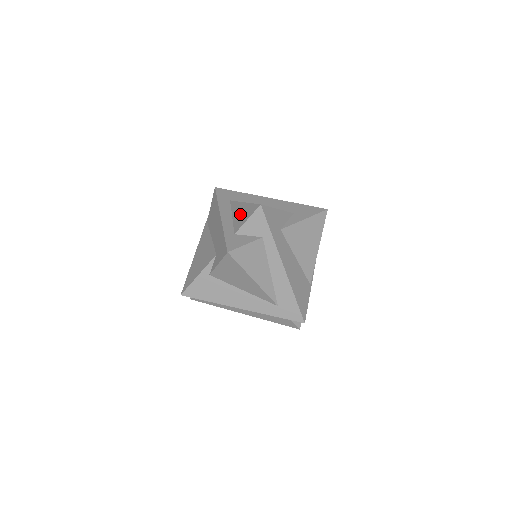
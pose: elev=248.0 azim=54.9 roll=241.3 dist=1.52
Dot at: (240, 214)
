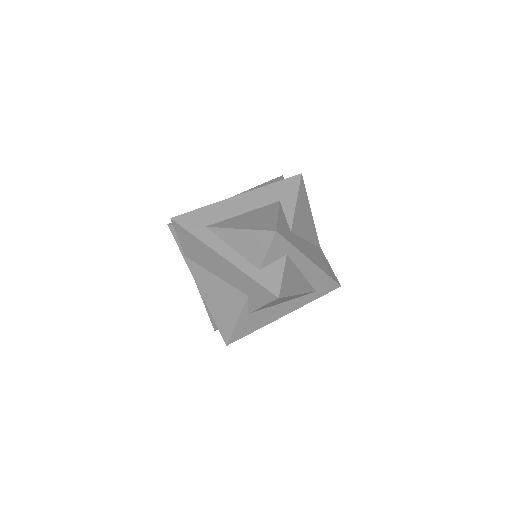
Dot at: (246, 245)
